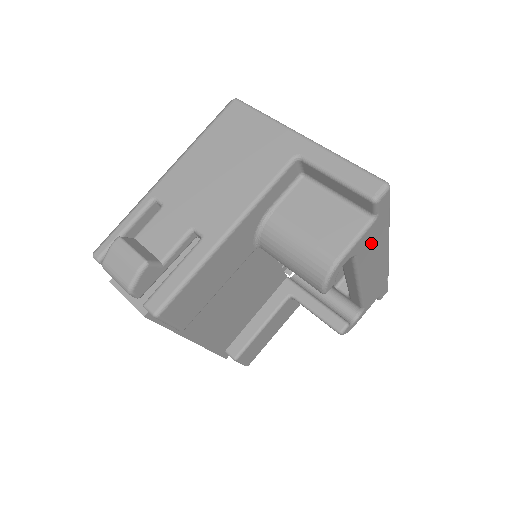
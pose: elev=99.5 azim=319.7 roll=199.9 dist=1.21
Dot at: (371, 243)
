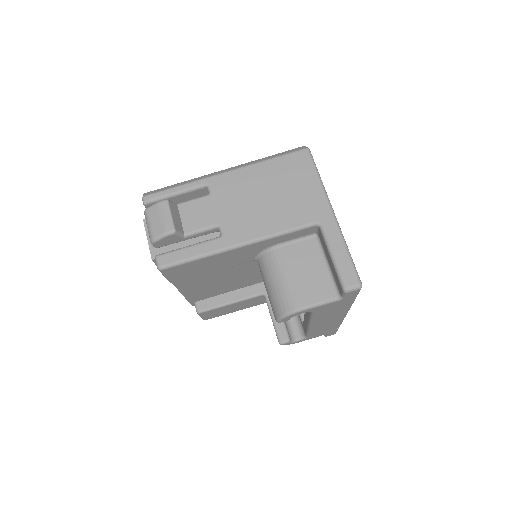
Dot at: (331, 309)
